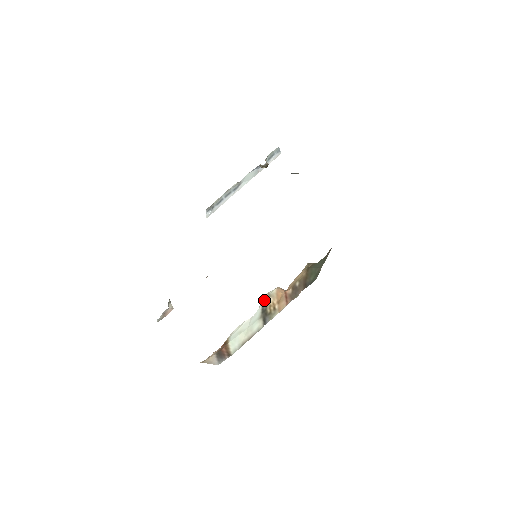
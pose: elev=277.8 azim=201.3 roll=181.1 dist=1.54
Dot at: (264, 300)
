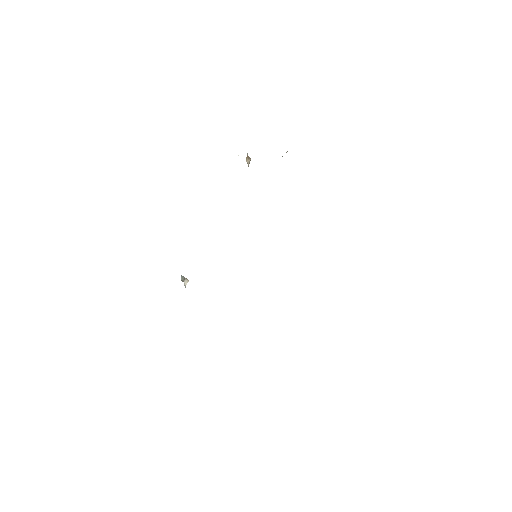
Dot at: occluded
